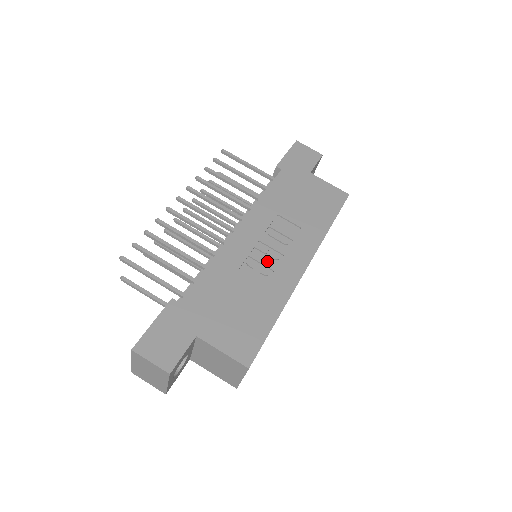
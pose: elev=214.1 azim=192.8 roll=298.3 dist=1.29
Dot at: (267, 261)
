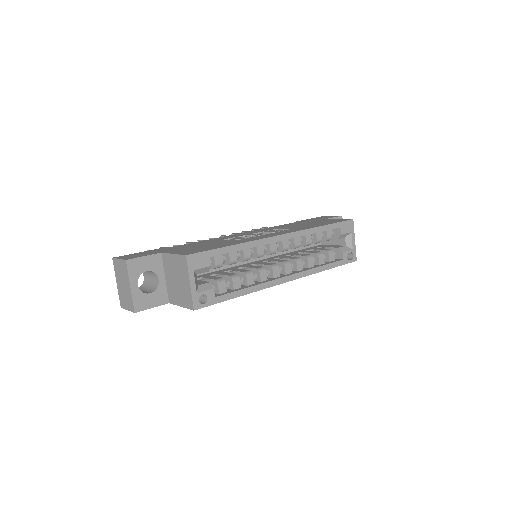
Dot at: occluded
